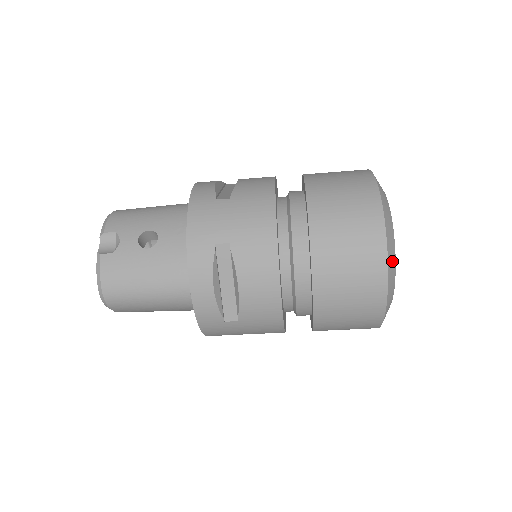
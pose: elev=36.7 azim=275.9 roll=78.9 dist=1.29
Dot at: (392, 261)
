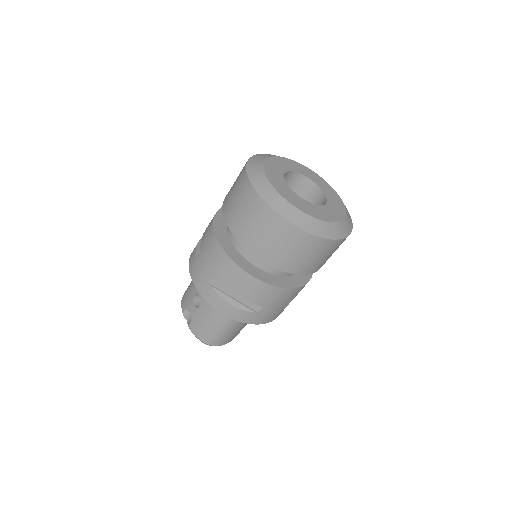
Dot at: (287, 210)
